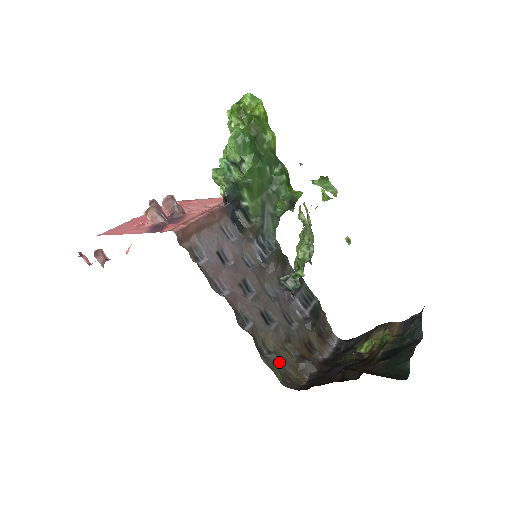
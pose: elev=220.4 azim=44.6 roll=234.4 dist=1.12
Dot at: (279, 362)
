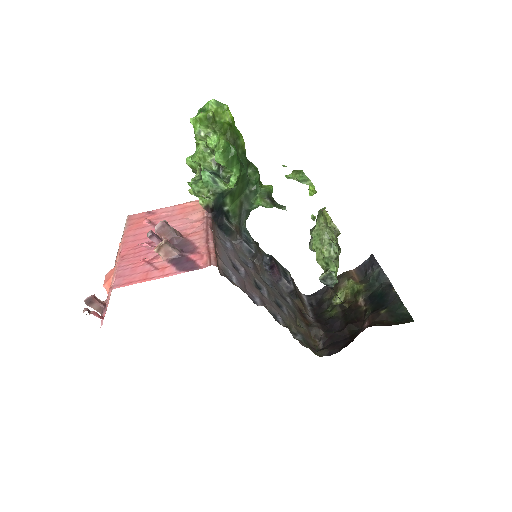
Dot at: (304, 339)
